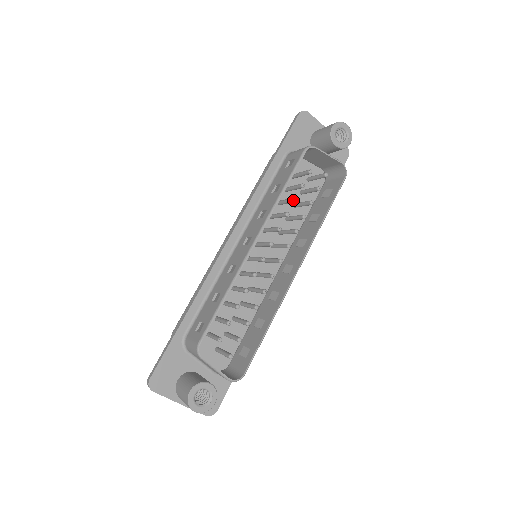
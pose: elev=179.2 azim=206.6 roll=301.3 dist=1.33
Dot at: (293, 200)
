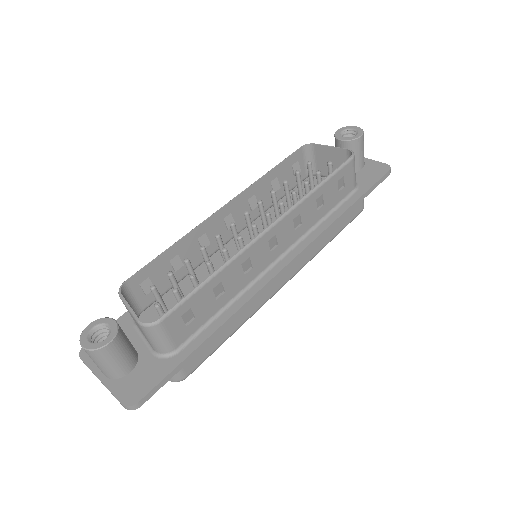
Dot at: (283, 182)
